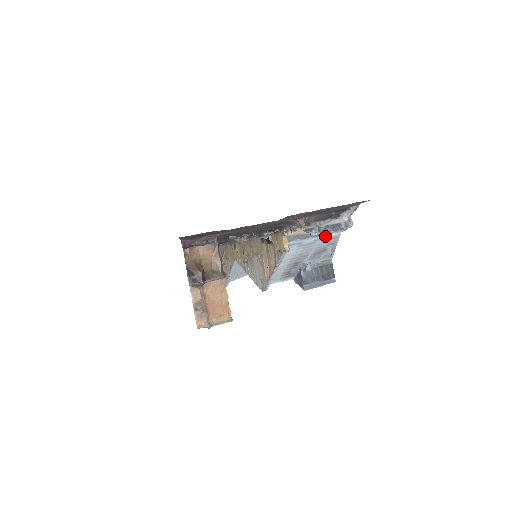
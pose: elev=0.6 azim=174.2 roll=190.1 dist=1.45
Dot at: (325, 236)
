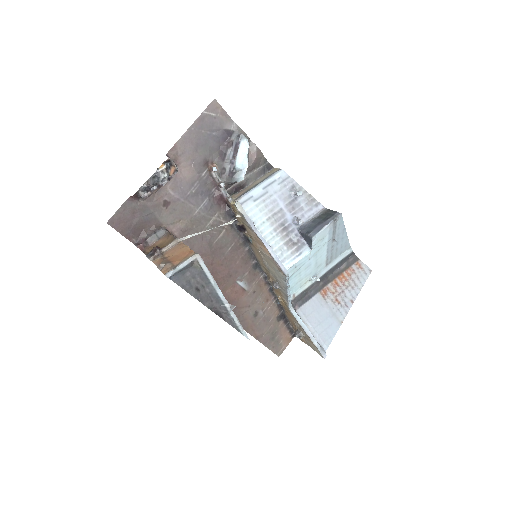
Dot at: (270, 181)
